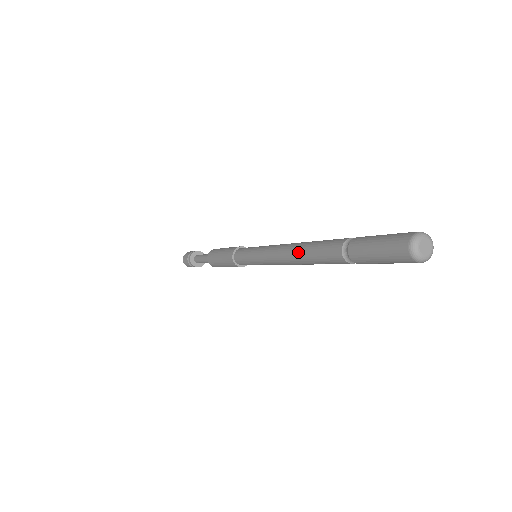
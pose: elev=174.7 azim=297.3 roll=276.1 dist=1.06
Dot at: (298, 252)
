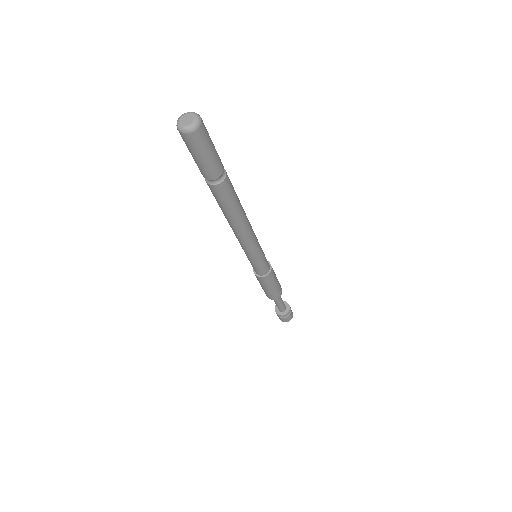
Dot at: occluded
